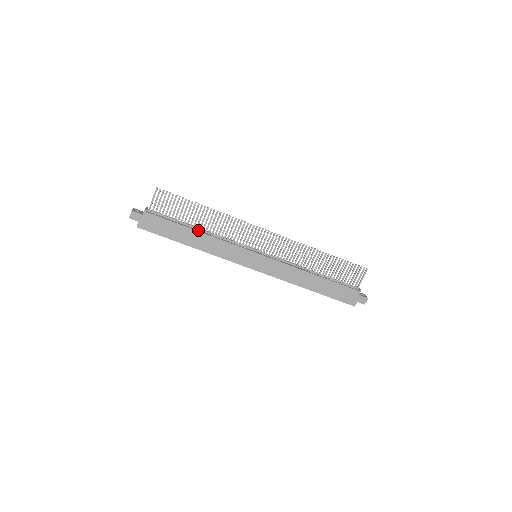
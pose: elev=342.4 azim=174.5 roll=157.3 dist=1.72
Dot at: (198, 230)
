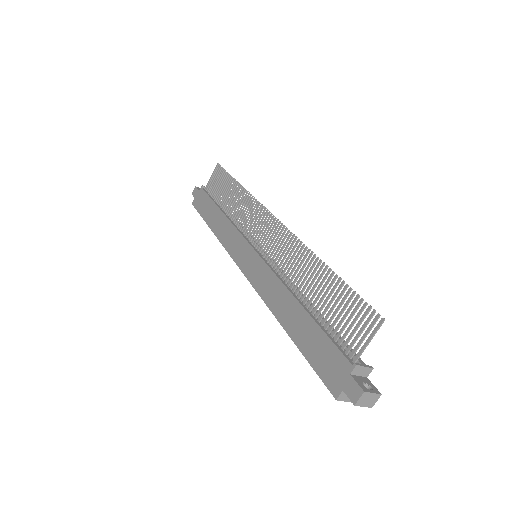
Dot at: (225, 212)
